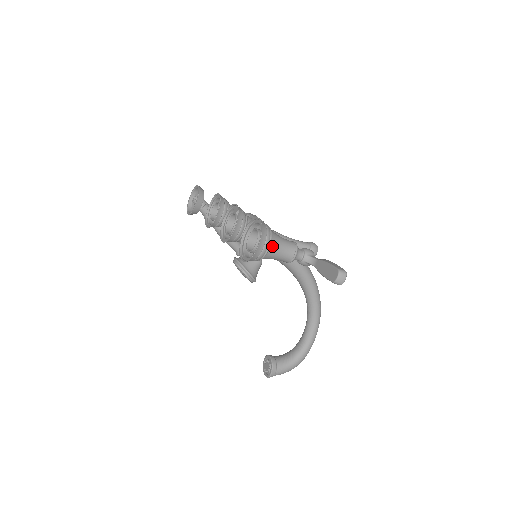
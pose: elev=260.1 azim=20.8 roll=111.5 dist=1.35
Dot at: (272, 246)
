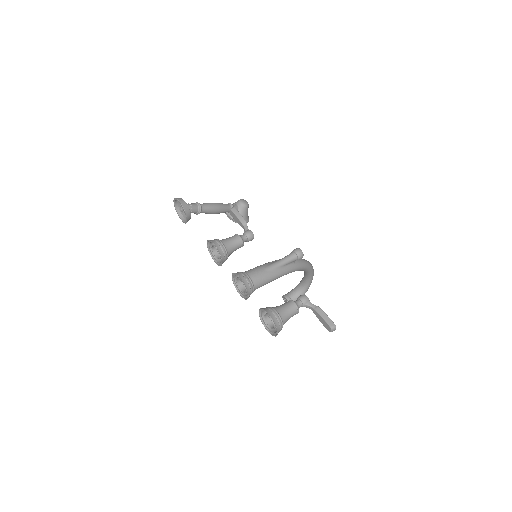
Dot at: (284, 323)
